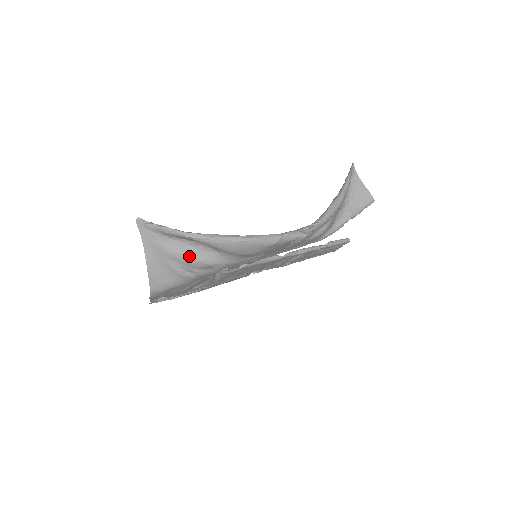
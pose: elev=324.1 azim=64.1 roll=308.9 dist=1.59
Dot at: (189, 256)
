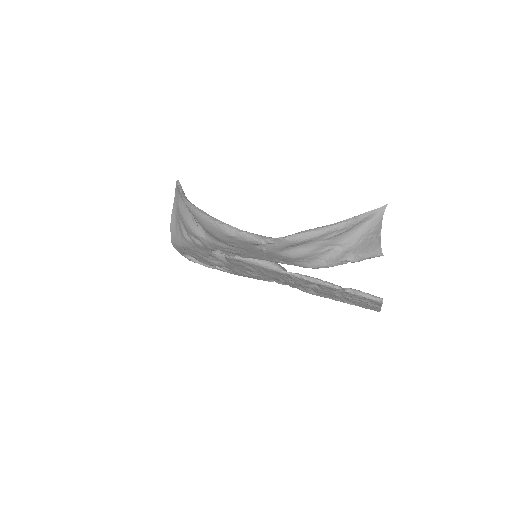
Dot at: (187, 221)
